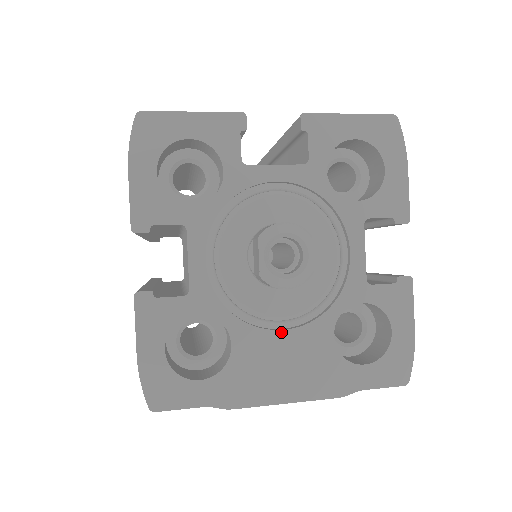
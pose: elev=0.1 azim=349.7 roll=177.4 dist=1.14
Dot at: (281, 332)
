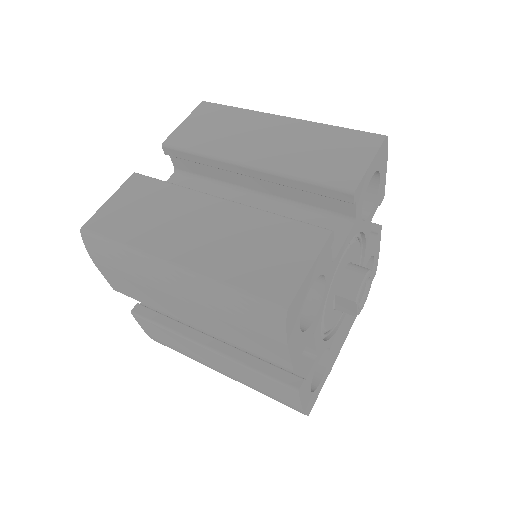
Dot at: (344, 318)
